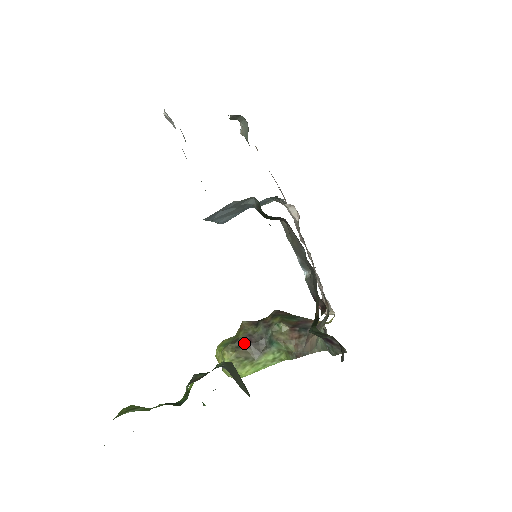
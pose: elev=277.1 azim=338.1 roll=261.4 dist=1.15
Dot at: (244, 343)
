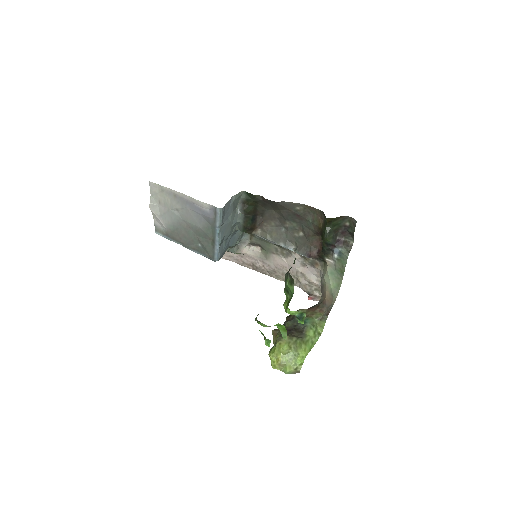
Dot at: (287, 333)
